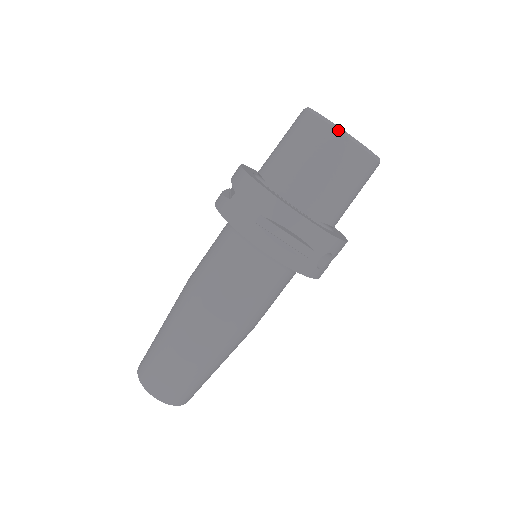
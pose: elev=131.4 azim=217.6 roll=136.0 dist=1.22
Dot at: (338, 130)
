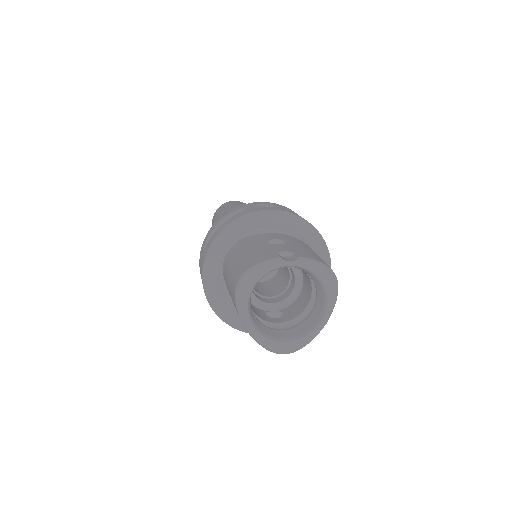
Dot at: (243, 324)
